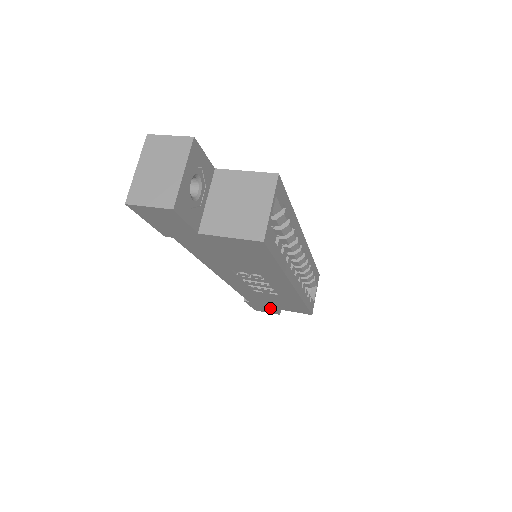
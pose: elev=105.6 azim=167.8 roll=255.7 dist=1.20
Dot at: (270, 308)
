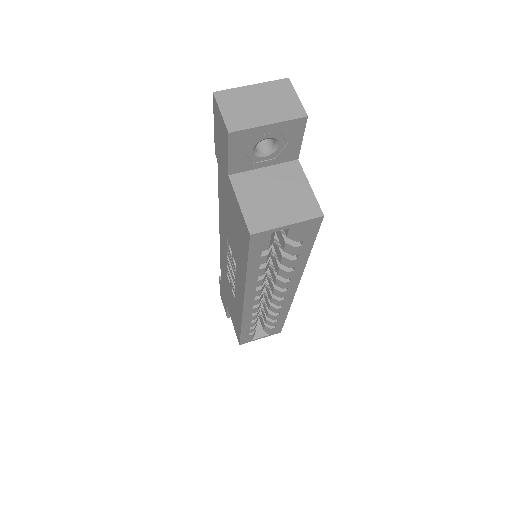
Dot at: (226, 304)
